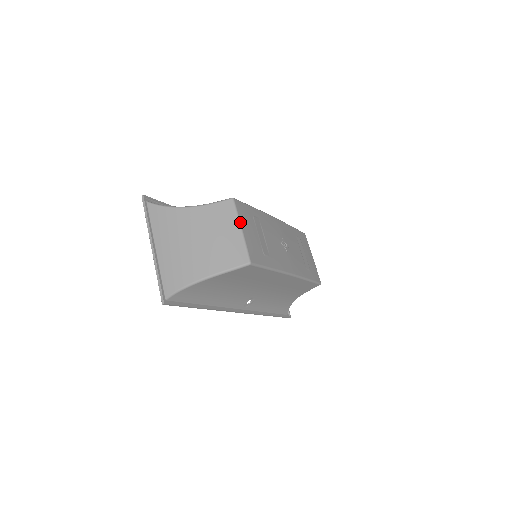
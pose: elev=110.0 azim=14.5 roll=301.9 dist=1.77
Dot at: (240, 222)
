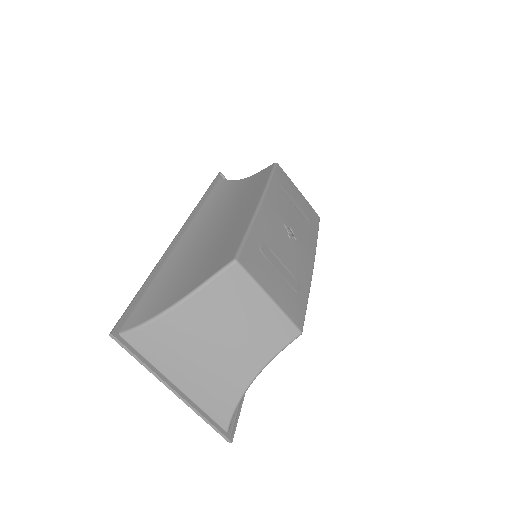
Dot at: (263, 289)
